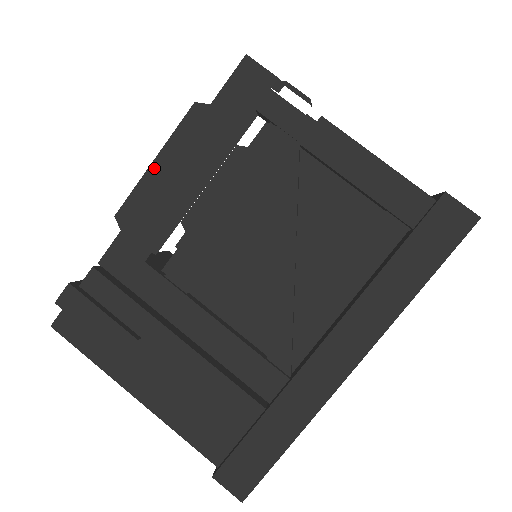
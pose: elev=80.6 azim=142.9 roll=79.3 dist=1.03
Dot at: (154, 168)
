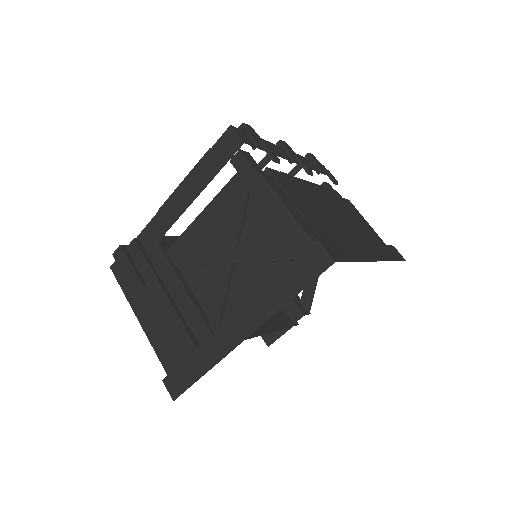
Dot at: occluded
